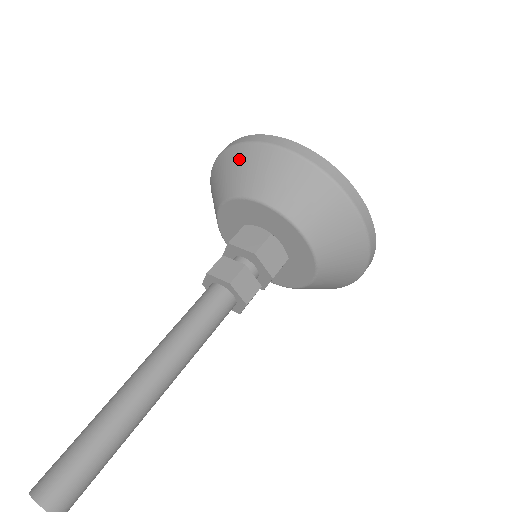
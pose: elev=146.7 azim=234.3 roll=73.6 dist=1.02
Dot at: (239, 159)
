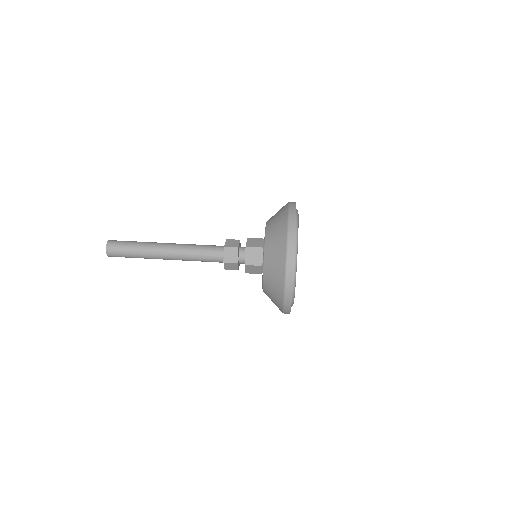
Dot at: (280, 238)
